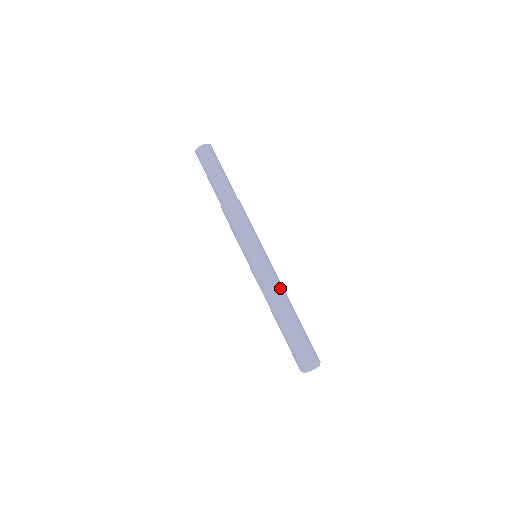
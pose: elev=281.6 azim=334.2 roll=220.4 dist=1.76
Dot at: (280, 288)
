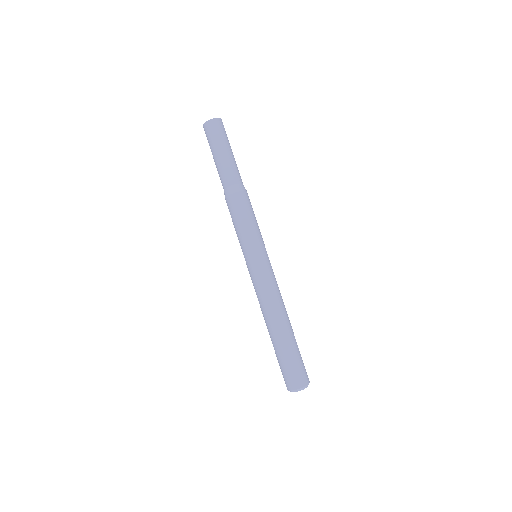
Dot at: (271, 299)
